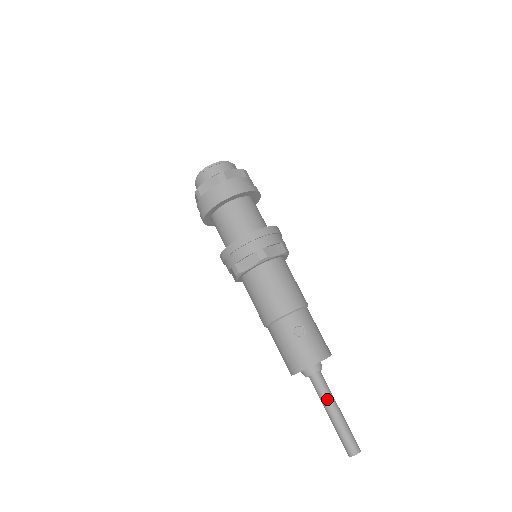
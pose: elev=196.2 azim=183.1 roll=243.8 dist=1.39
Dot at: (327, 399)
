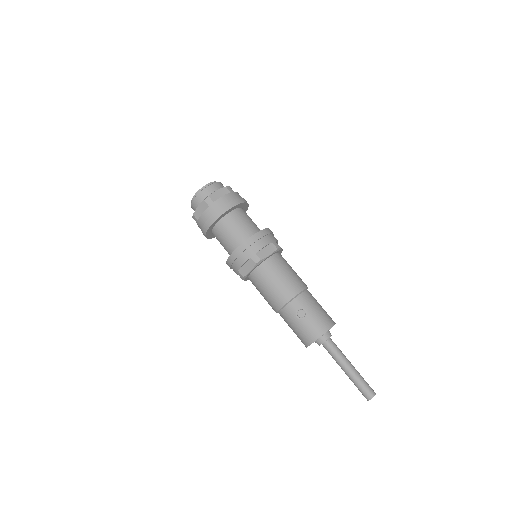
Dot at: (339, 360)
